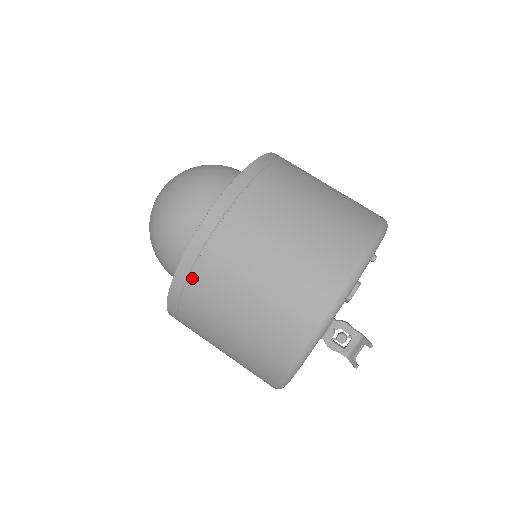
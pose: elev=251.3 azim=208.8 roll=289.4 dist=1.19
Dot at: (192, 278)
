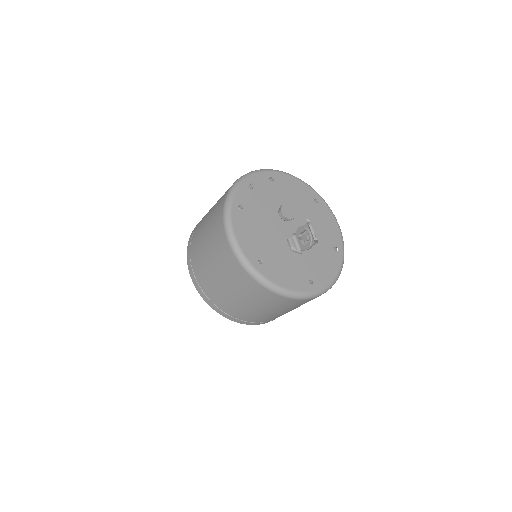
Dot at: (199, 282)
